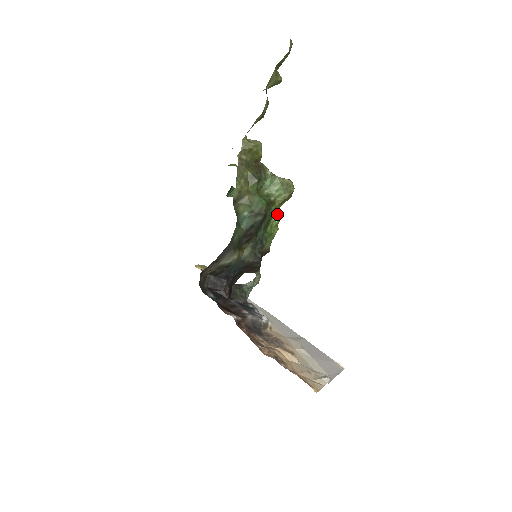
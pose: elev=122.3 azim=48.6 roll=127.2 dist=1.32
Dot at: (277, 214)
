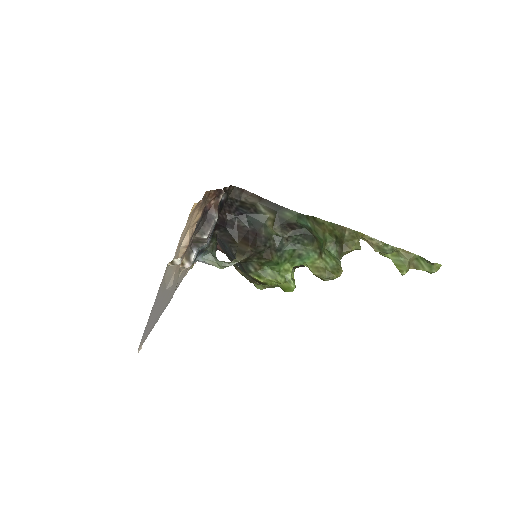
Dot at: occluded
